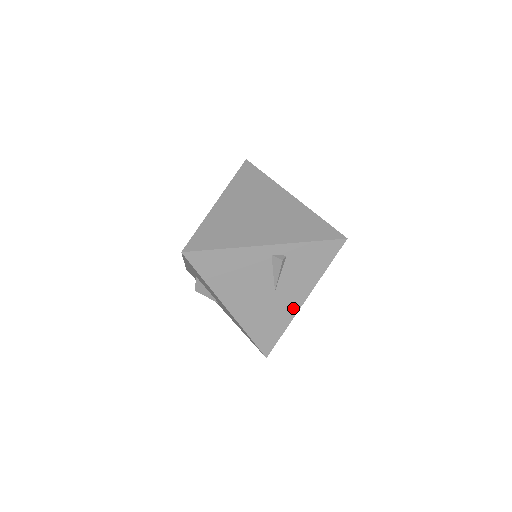
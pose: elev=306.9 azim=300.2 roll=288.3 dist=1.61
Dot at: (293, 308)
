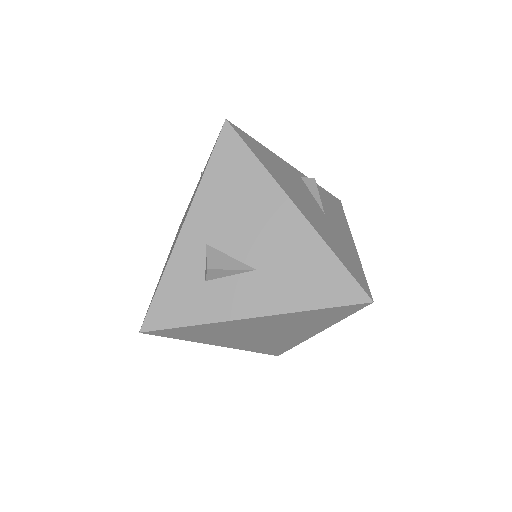
Dot at: (350, 243)
